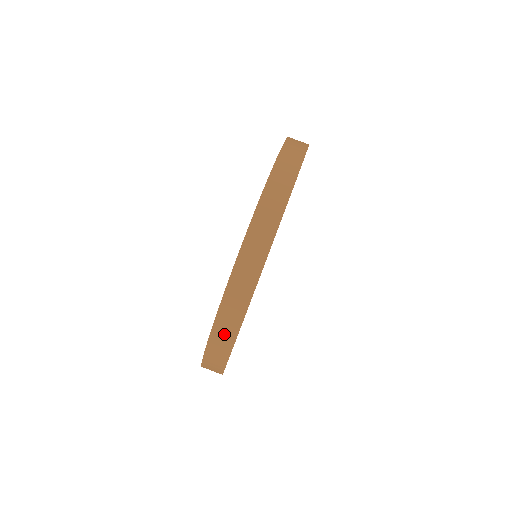
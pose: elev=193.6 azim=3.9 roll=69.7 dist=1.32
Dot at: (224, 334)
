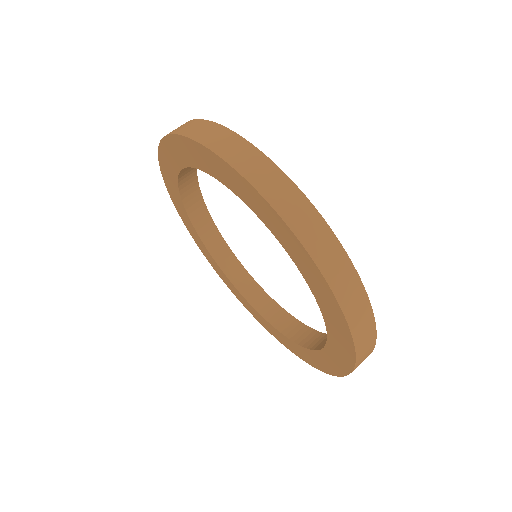
Dot at: occluded
